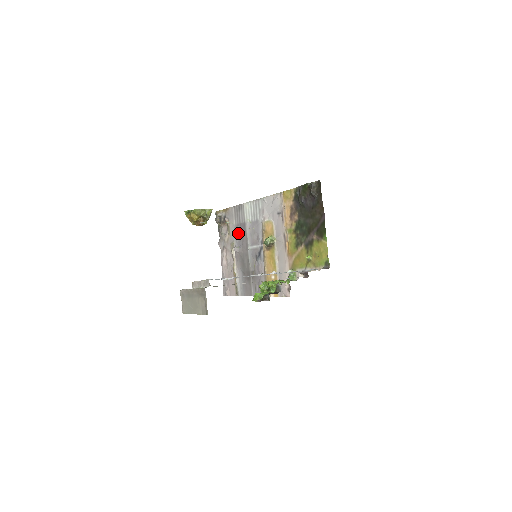
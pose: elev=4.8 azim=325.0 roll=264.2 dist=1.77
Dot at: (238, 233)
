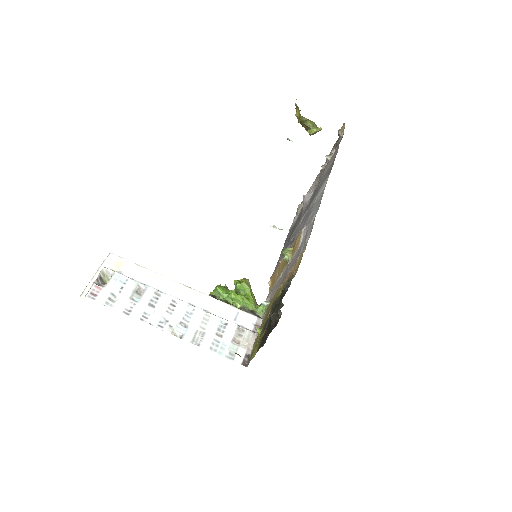
Dot at: (317, 187)
